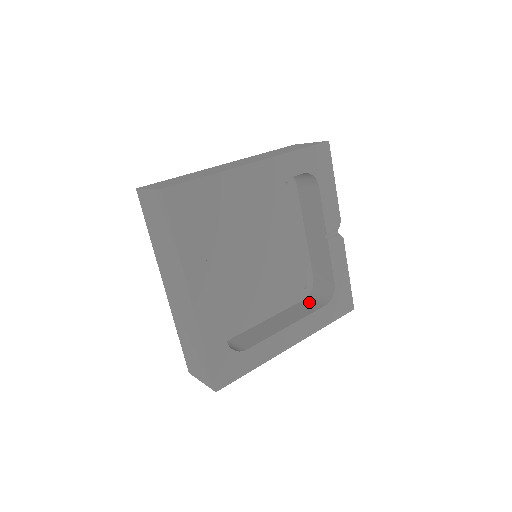
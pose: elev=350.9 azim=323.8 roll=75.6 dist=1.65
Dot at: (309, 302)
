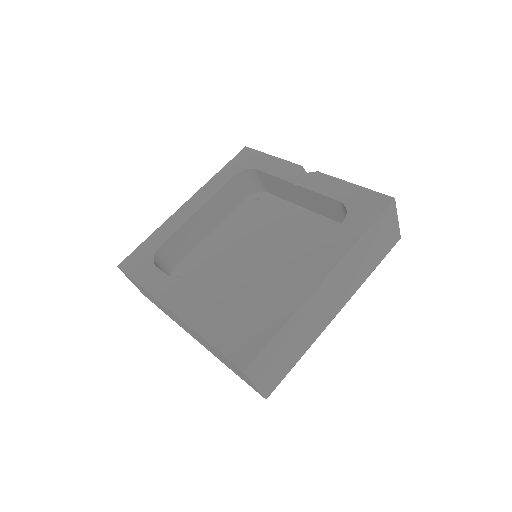
Dot at: occluded
